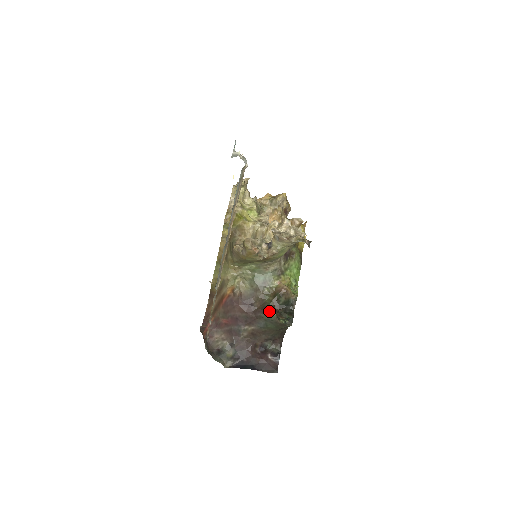
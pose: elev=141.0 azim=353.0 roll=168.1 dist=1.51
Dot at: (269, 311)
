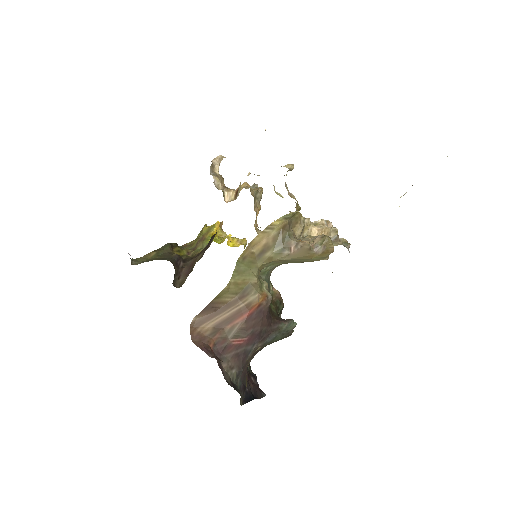
Dot at: (290, 320)
